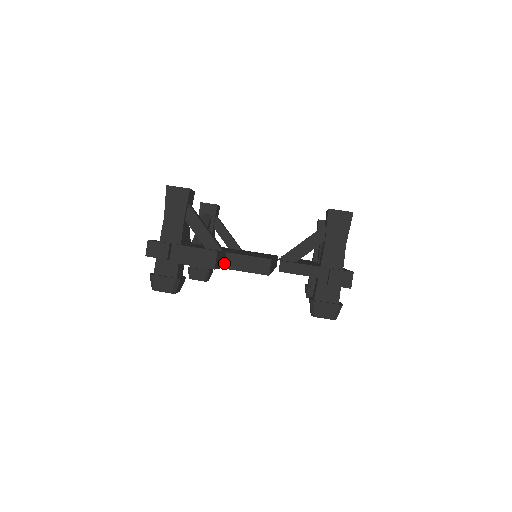
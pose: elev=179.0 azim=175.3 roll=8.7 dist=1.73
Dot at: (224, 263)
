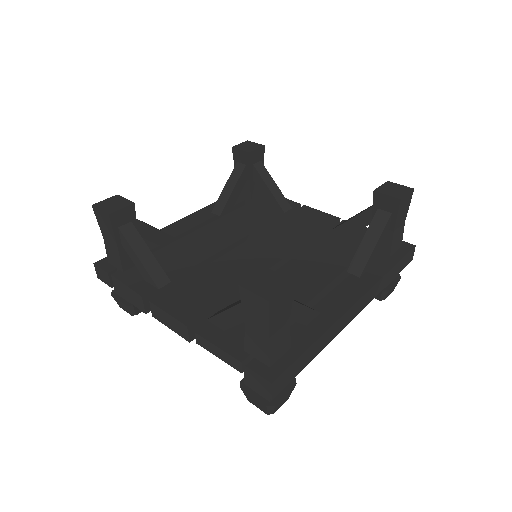
Dot at: occluded
